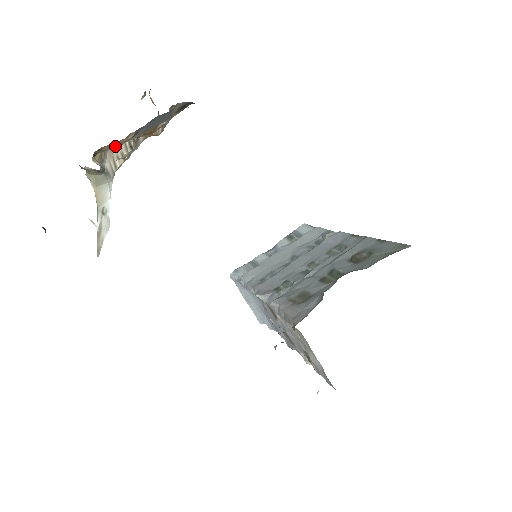
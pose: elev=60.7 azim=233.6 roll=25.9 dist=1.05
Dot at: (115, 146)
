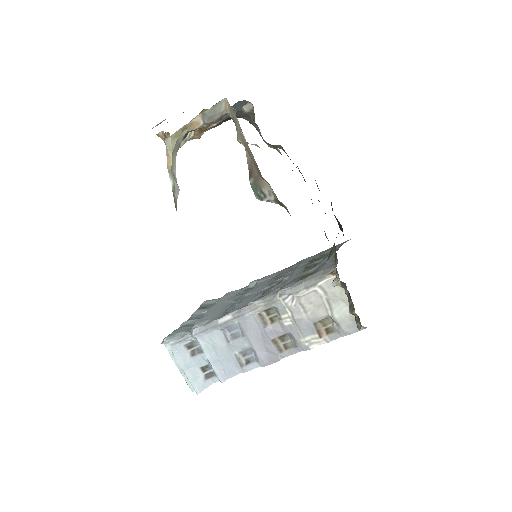
Dot at: occluded
